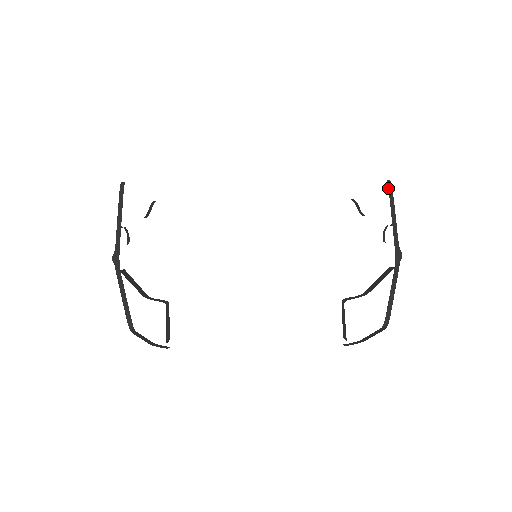
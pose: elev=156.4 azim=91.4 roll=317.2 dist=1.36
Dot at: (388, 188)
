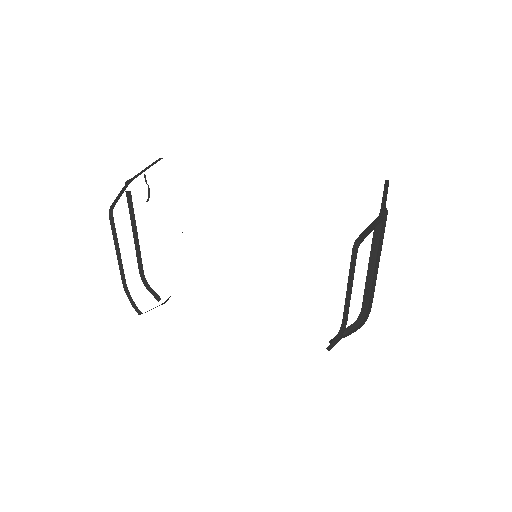
Dot at: occluded
